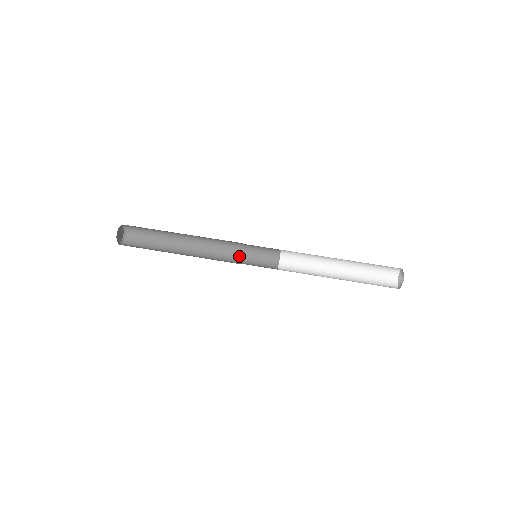
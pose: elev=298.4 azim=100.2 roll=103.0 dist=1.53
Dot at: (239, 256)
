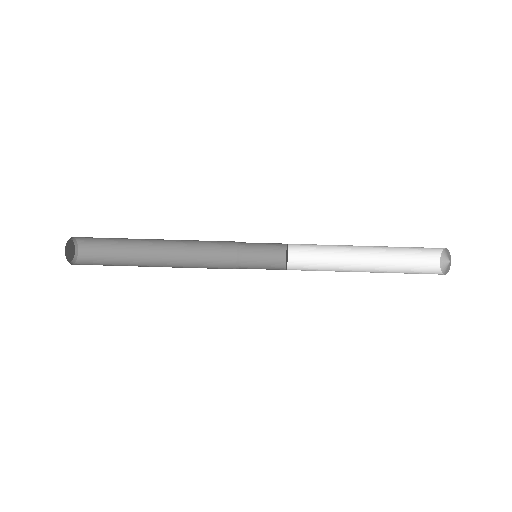
Dot at: (233, 247)
